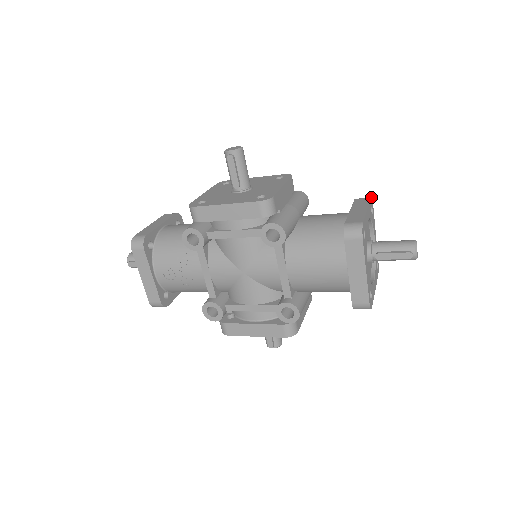
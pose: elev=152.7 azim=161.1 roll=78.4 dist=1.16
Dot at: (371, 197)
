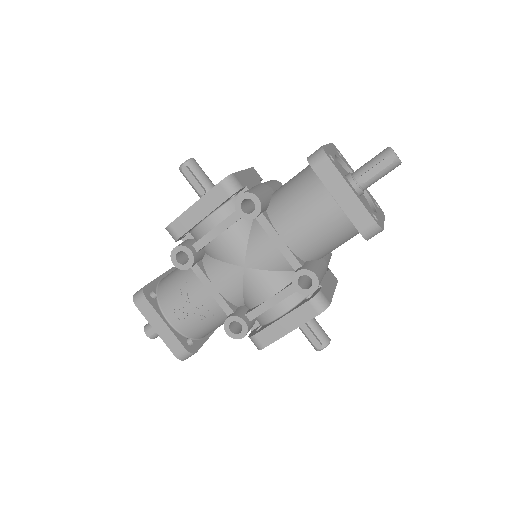
Dot at: (332, 143)
